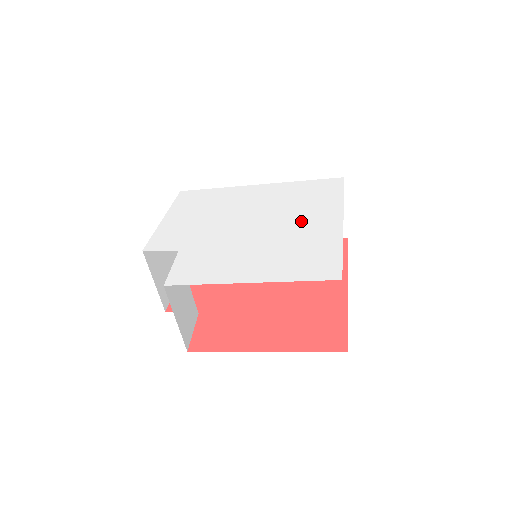
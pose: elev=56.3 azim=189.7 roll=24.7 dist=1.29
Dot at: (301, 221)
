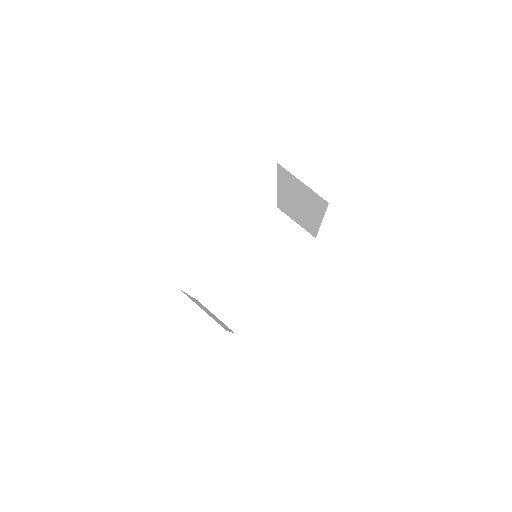
Dot at: occluded
